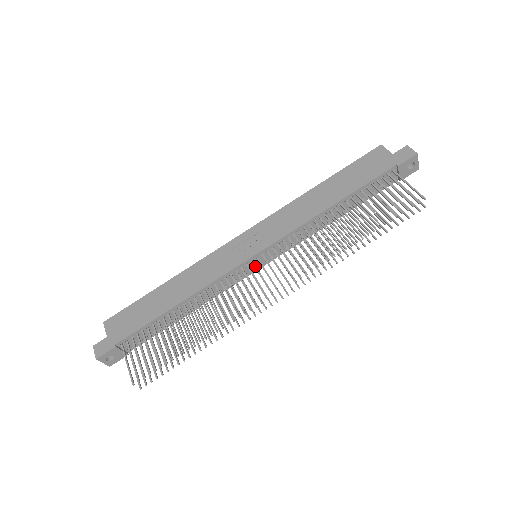
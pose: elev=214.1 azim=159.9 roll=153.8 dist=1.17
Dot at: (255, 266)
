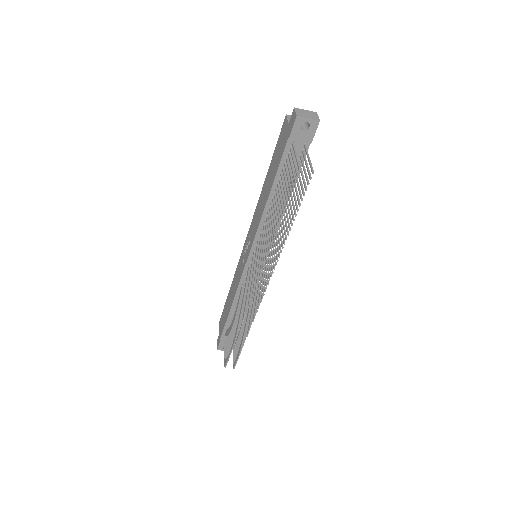
Dot at: (250, 268)
